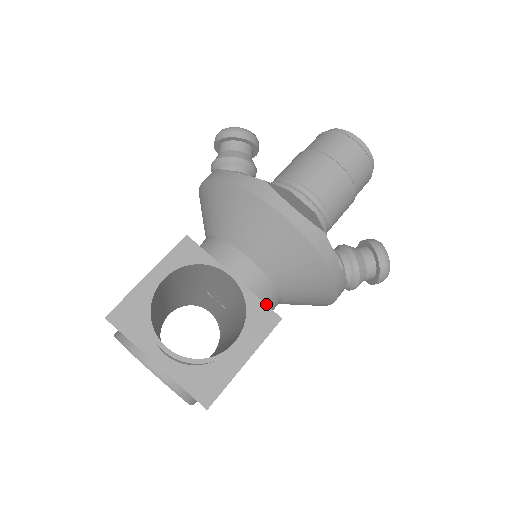
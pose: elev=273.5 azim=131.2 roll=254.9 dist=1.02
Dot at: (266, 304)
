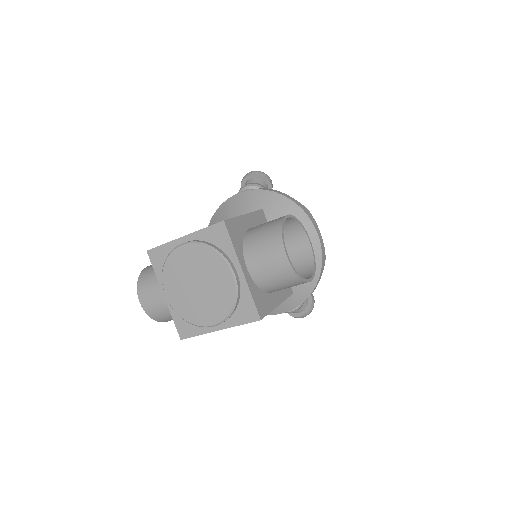
Dot at: occluded
